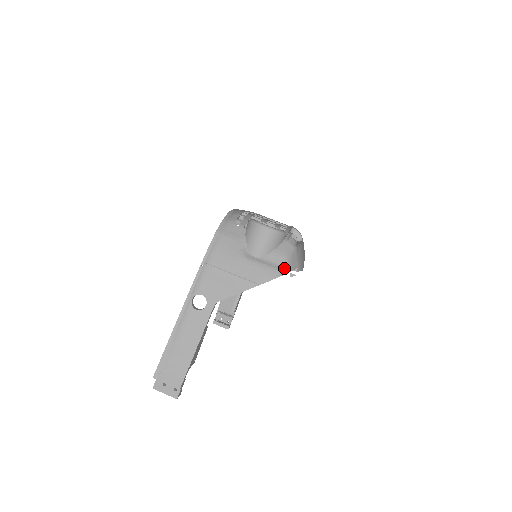
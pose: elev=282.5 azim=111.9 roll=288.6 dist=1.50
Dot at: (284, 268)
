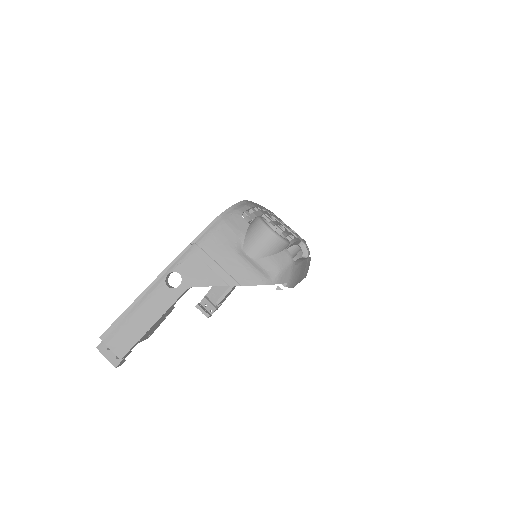
Dot at: (273, 278)
